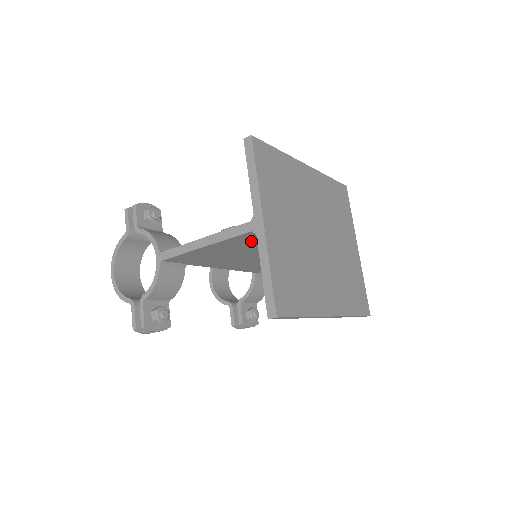
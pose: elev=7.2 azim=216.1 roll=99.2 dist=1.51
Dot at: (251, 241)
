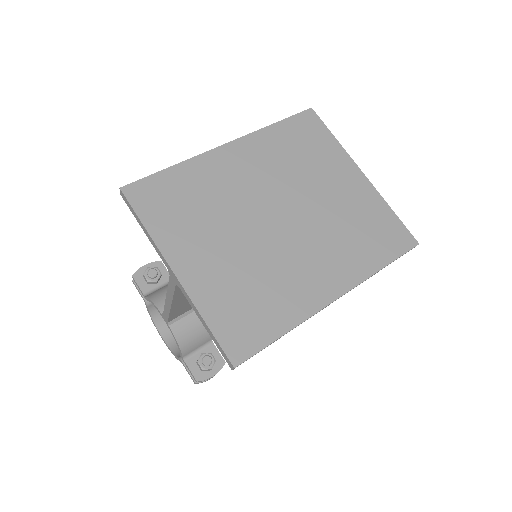
Dot at: occluded
